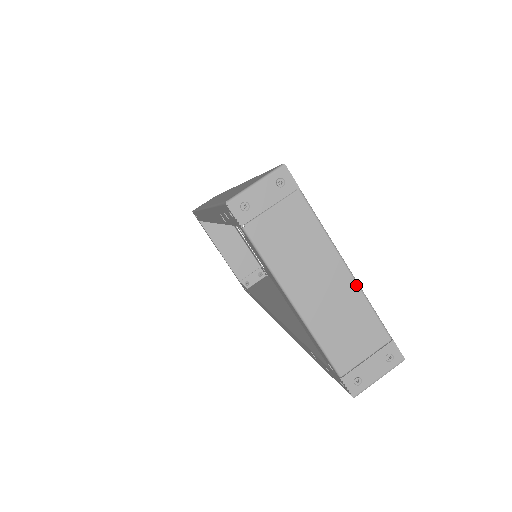
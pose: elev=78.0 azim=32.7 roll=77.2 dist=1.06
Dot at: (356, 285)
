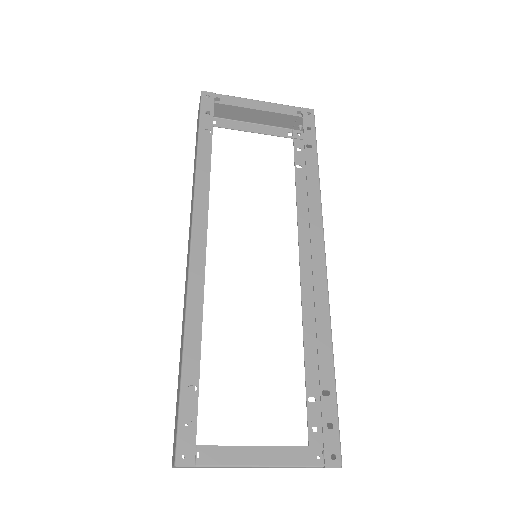
Dot at: (276, 467)
